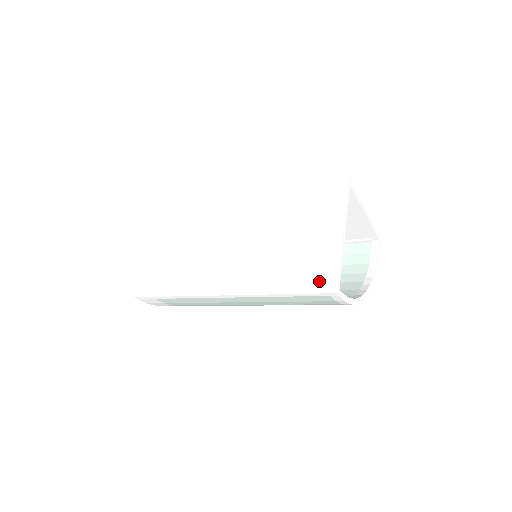
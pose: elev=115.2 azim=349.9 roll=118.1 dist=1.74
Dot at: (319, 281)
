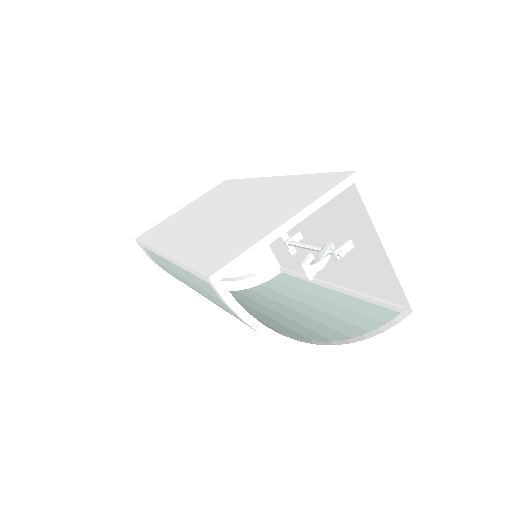
Dot at: (214, 261)
